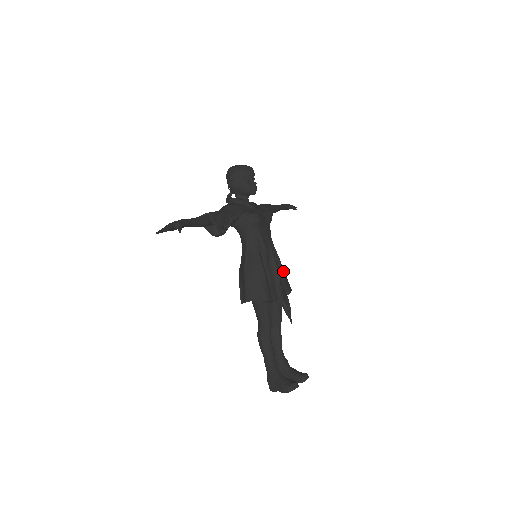
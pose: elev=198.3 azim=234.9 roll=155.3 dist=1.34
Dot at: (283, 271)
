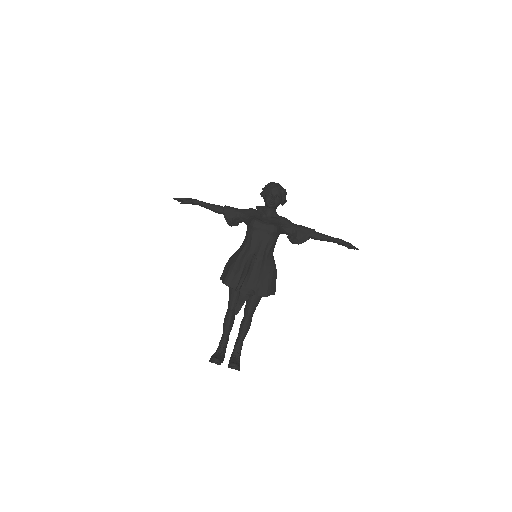
Dot at: (266, 277)
